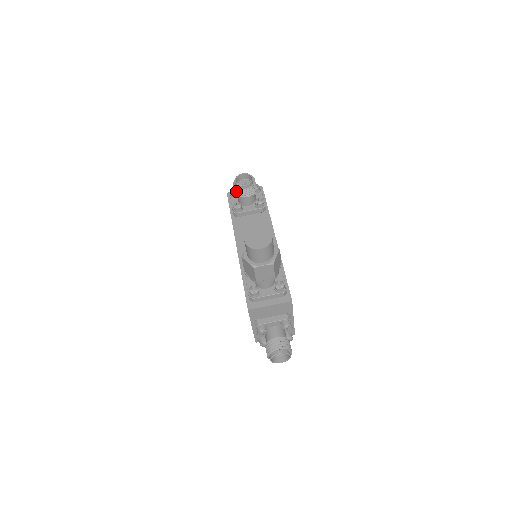
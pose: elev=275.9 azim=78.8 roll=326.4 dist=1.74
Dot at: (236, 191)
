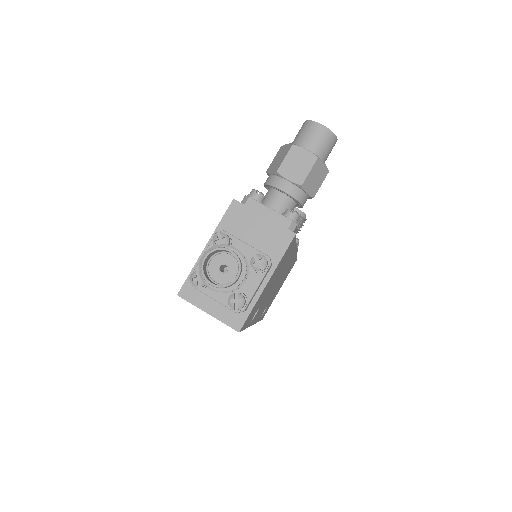
Dot at: occluded
